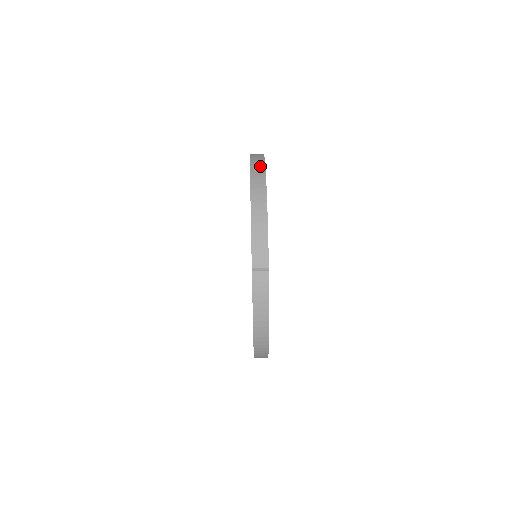
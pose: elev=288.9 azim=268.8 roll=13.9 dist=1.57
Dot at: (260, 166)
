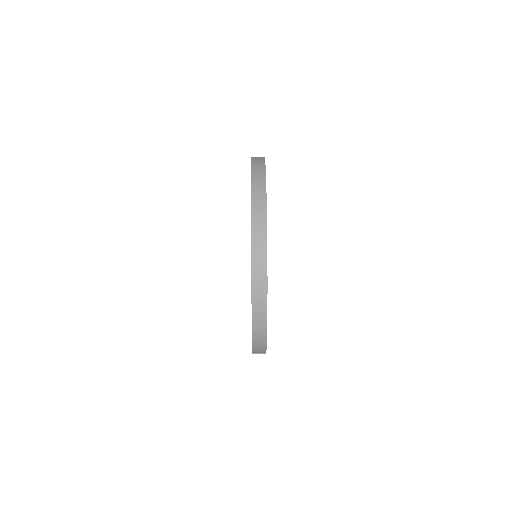
Dot at: (262, 288)
